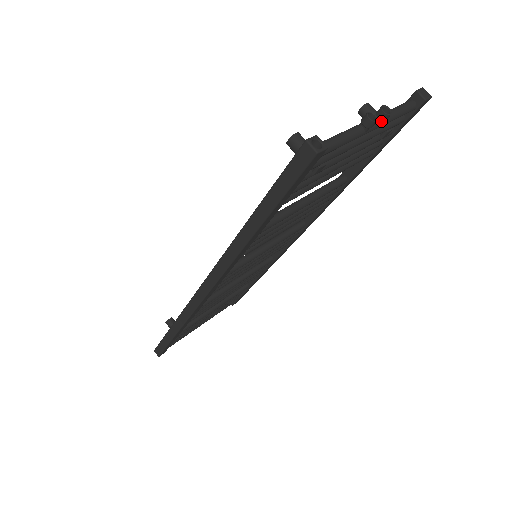
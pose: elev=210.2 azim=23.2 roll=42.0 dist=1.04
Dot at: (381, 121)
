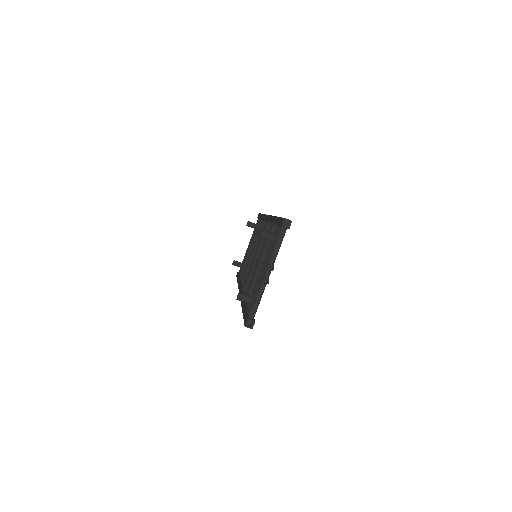
Dot at: (272, 269)
